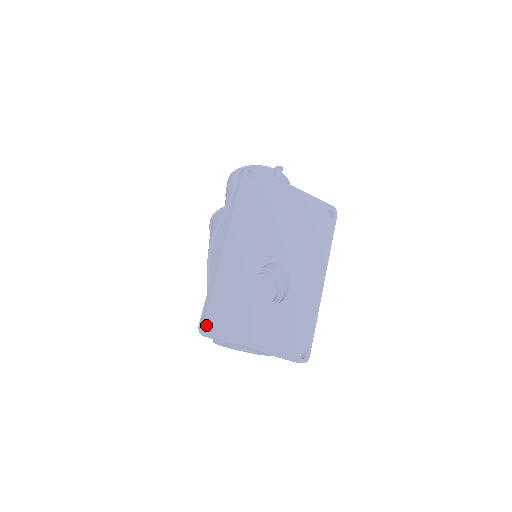
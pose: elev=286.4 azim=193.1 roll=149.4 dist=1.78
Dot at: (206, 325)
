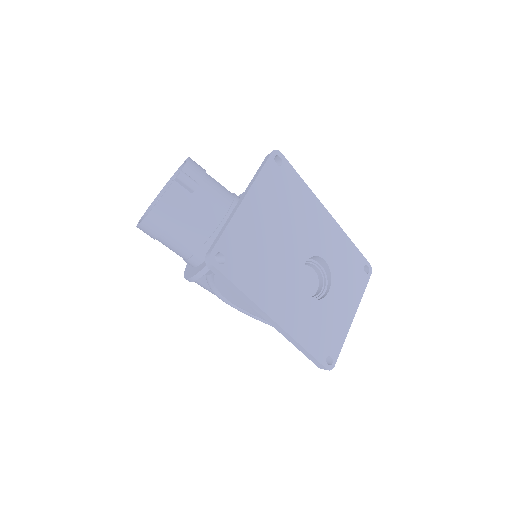
Dot at: (327, 366)
